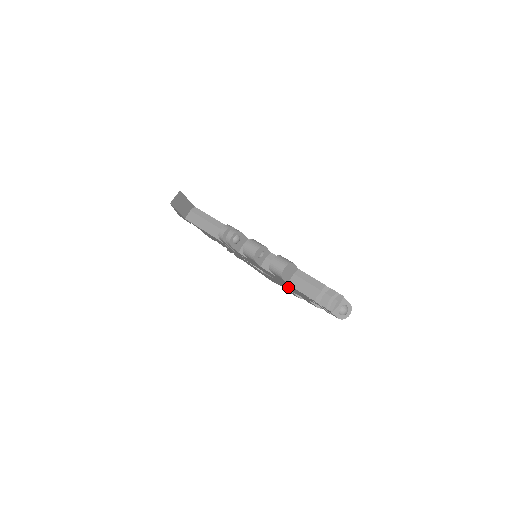
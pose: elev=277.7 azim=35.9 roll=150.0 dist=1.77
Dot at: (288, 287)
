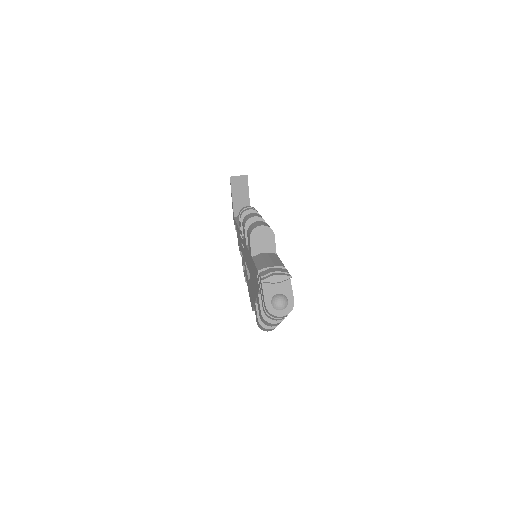
Dot at: (253, 281)
